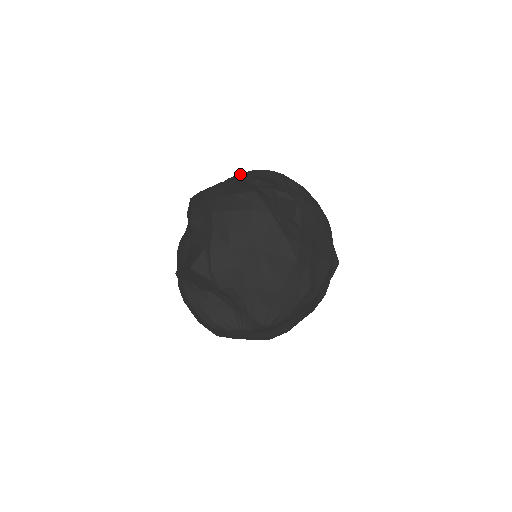
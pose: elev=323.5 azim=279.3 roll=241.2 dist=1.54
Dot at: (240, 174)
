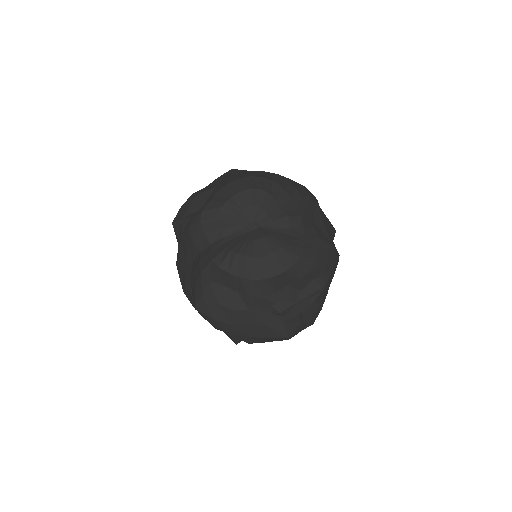
Dot at: (241, 281)
